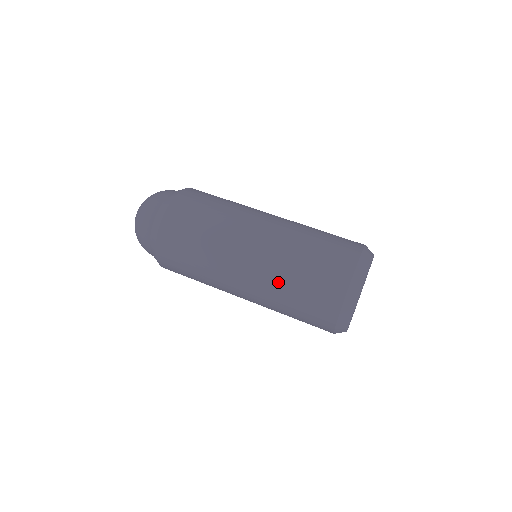
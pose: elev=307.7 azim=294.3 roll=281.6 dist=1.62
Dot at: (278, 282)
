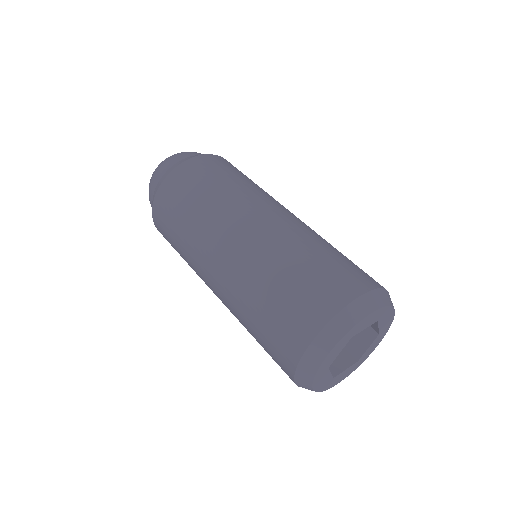
Dot at: (267, 262)
